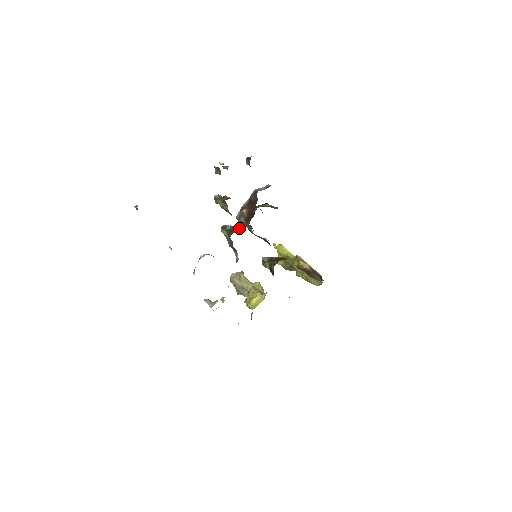
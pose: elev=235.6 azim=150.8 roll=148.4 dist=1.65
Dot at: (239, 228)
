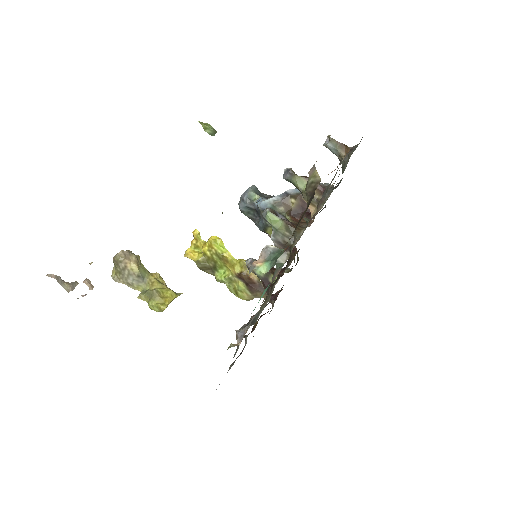
Dot at: (297, 223)
